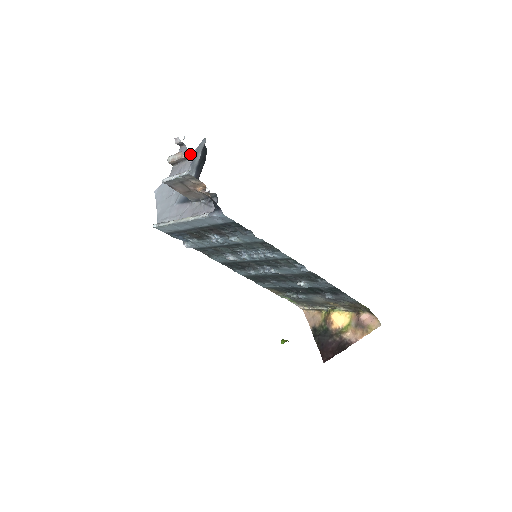
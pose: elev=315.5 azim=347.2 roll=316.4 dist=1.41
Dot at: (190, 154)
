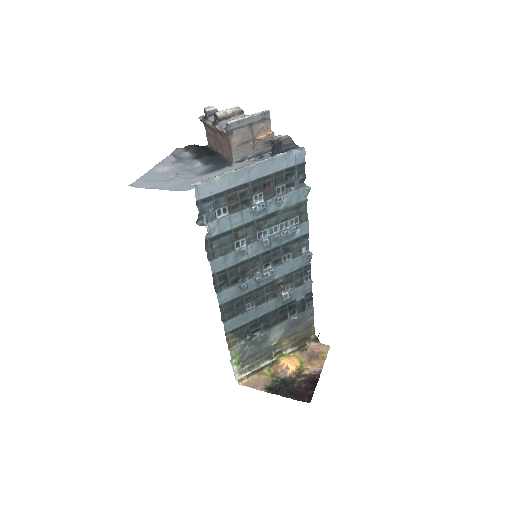
Dot at: occluded
